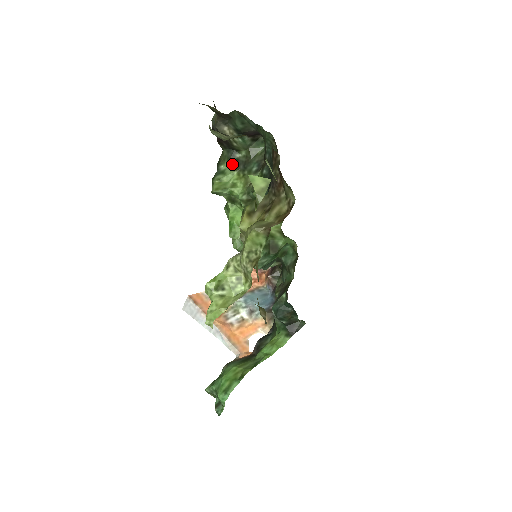
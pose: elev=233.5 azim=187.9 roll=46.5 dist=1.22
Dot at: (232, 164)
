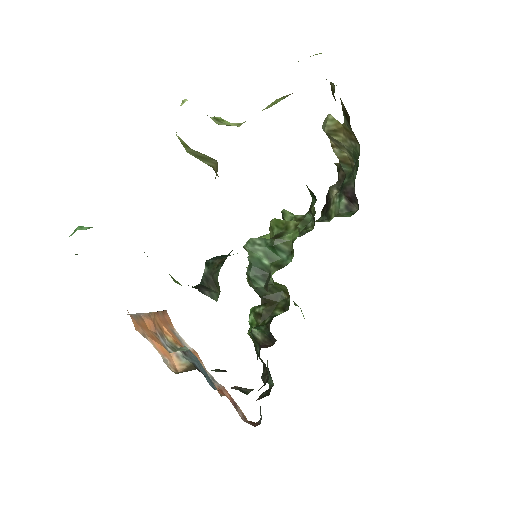
Dot at: (316, 221)
